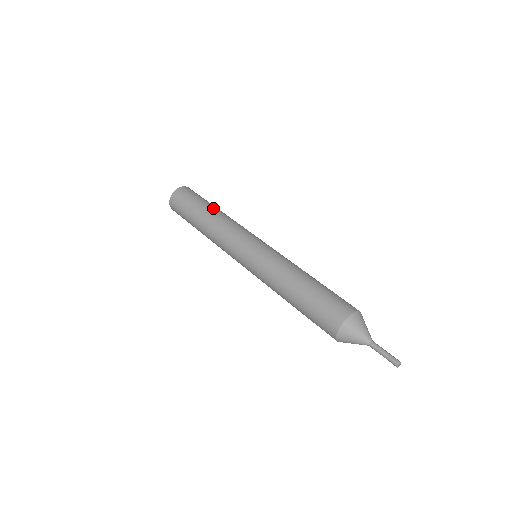
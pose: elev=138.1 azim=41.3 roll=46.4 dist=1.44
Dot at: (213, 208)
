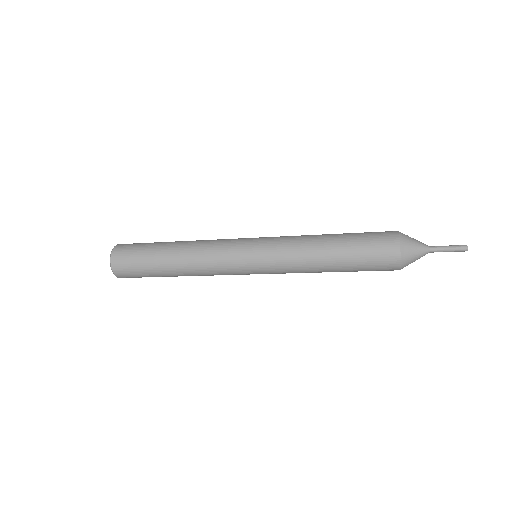
Dot at: occluded
